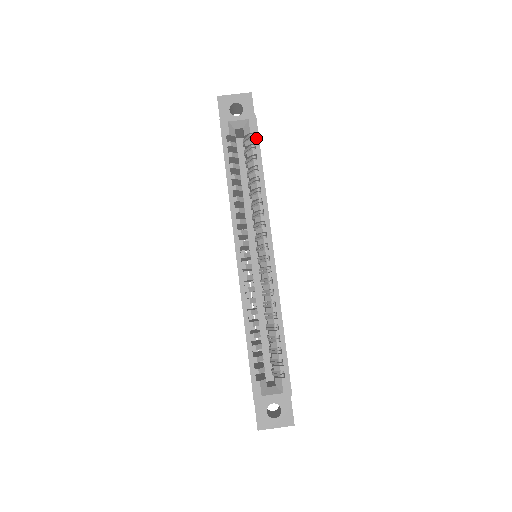
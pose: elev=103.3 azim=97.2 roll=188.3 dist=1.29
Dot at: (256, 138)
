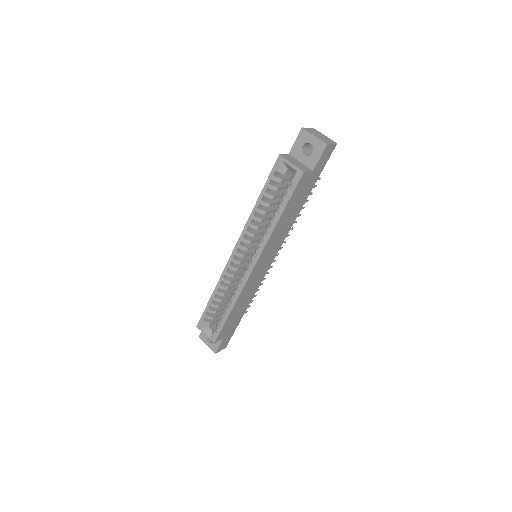
Dot at: (292, 189)
